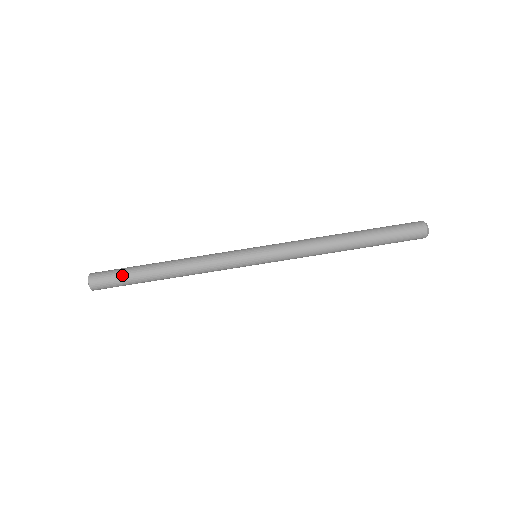
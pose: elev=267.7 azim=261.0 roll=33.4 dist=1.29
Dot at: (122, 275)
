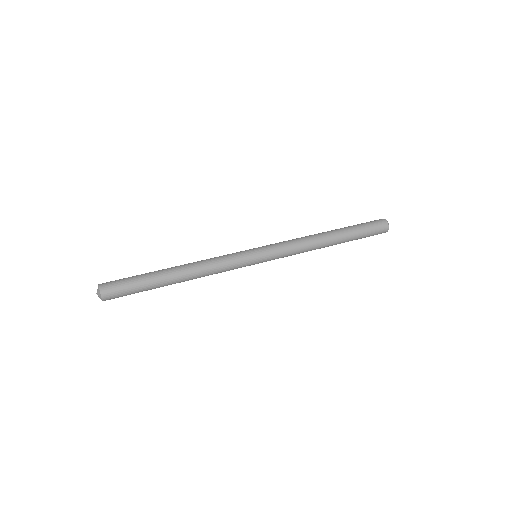
Dot at: (134, 280)
